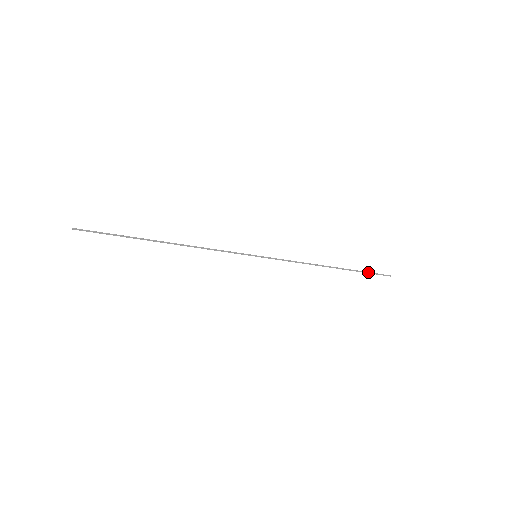
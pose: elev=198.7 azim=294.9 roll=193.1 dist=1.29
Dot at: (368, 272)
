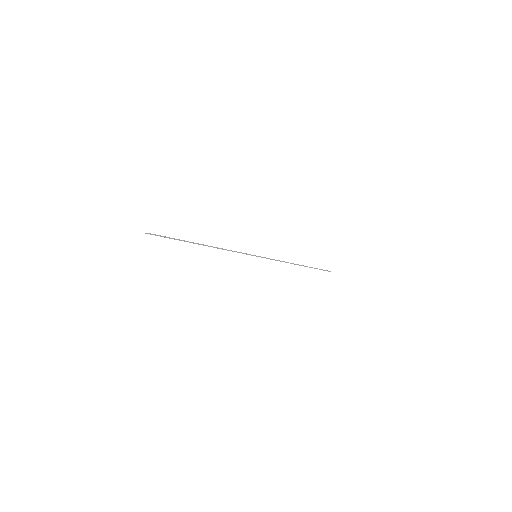
Dot at: (319, 269)
